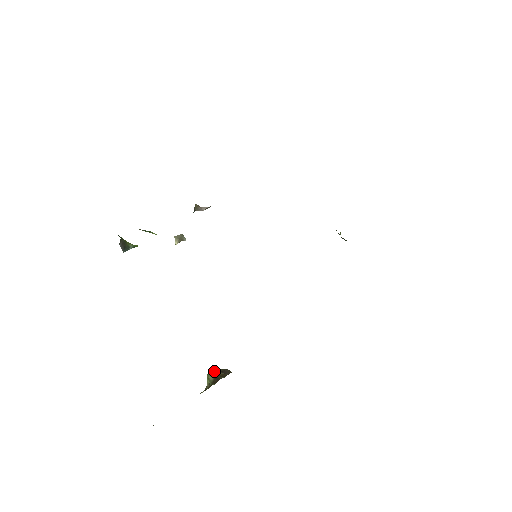
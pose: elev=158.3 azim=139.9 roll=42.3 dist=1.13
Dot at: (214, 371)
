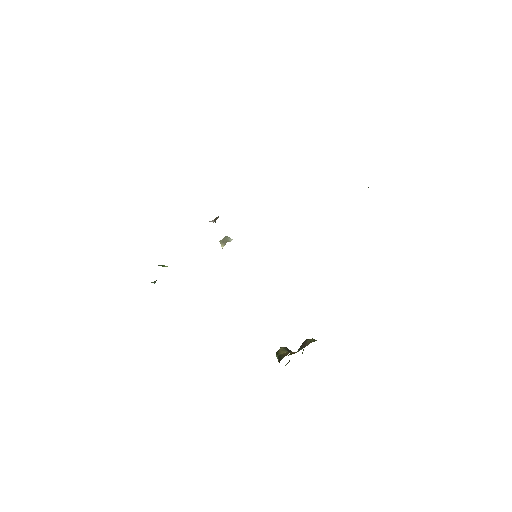
Dot at: (280, 351)
